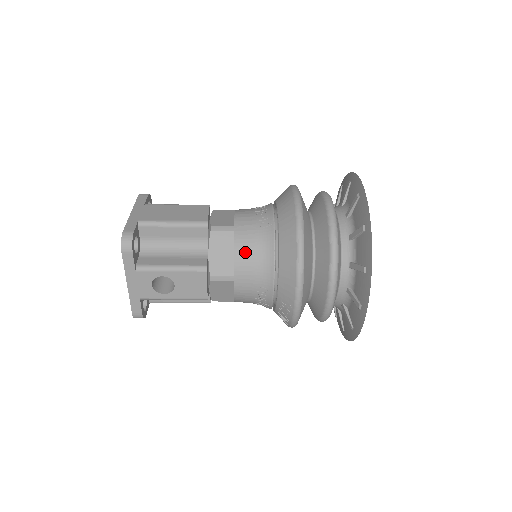
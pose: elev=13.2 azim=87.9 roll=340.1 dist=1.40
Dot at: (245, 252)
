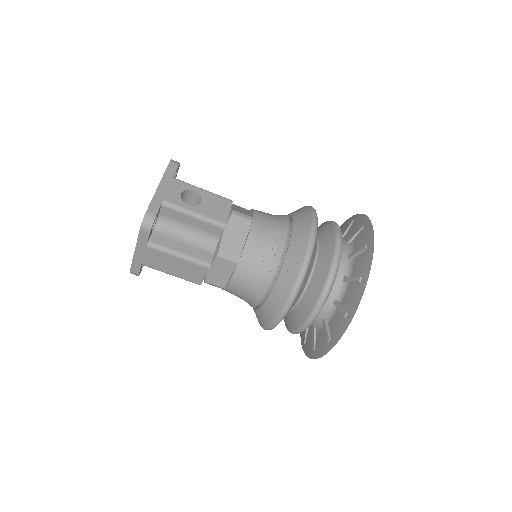
Dot at: (262, 212)
